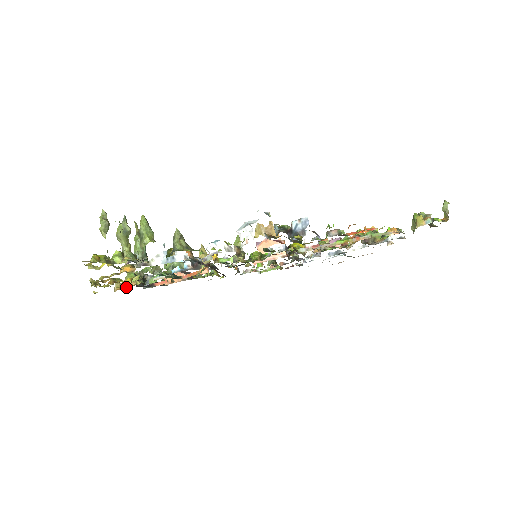
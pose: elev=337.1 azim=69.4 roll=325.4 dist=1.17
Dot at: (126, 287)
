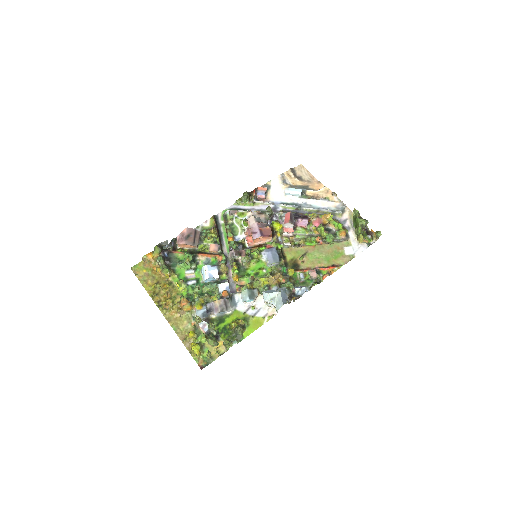
Dot at: (158, 266)
